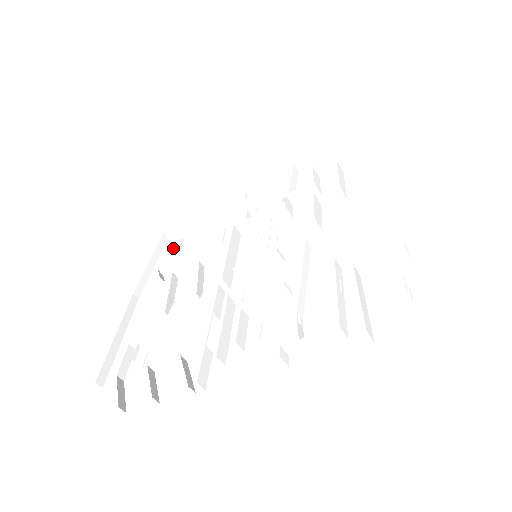
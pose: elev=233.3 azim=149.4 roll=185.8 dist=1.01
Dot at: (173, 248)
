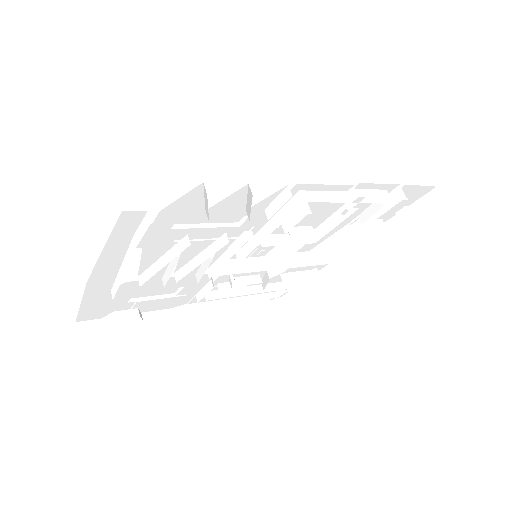
Dot at: occluded
